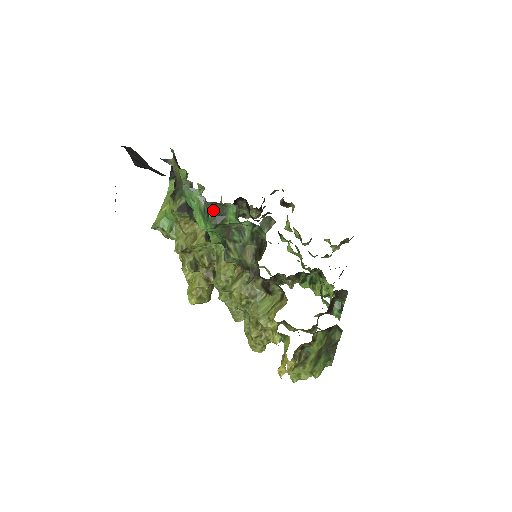
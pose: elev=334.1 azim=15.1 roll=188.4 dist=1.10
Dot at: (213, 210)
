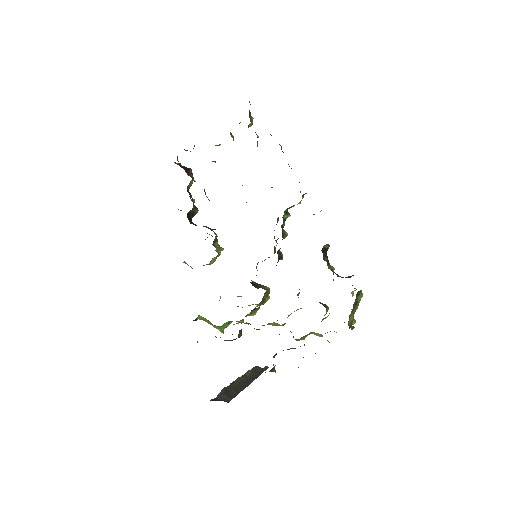
Dot at: occluded
